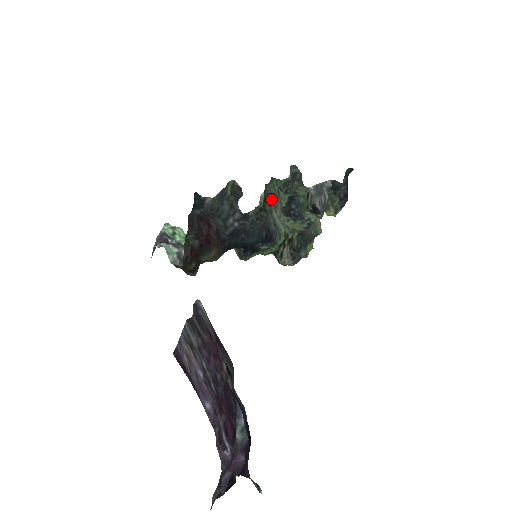
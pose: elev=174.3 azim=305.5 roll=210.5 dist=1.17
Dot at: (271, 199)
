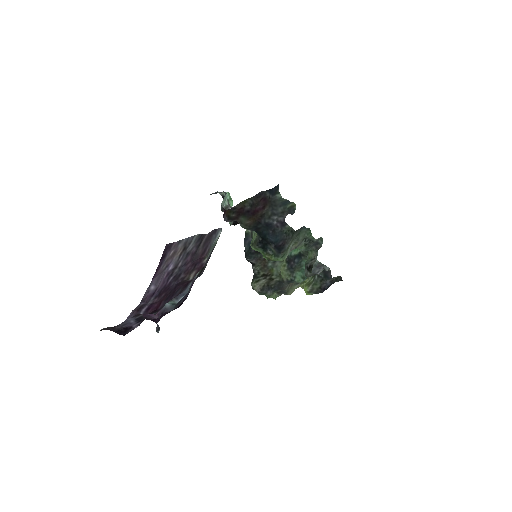
Dot at: (299, 236)
